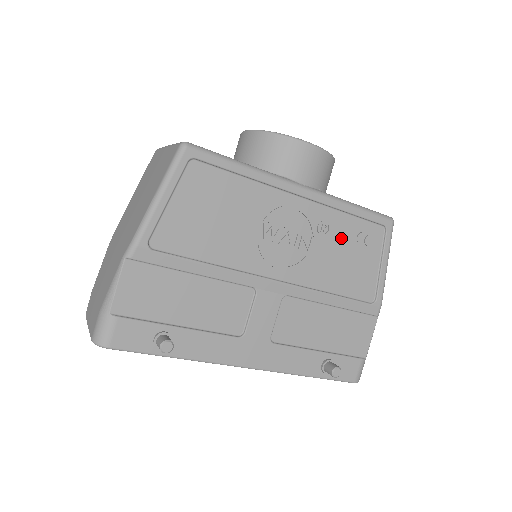
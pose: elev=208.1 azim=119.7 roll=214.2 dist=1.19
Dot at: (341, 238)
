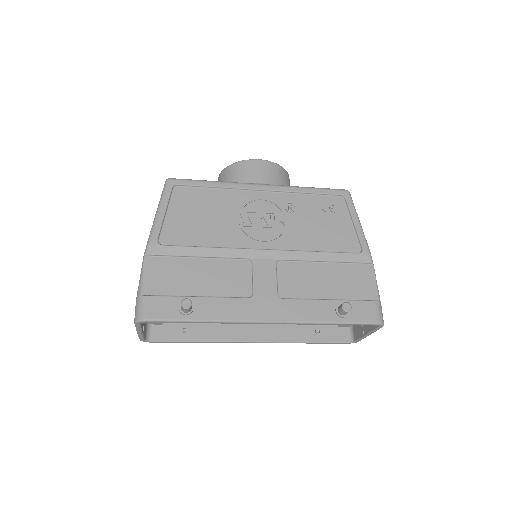
Dot at: (308, 211)
